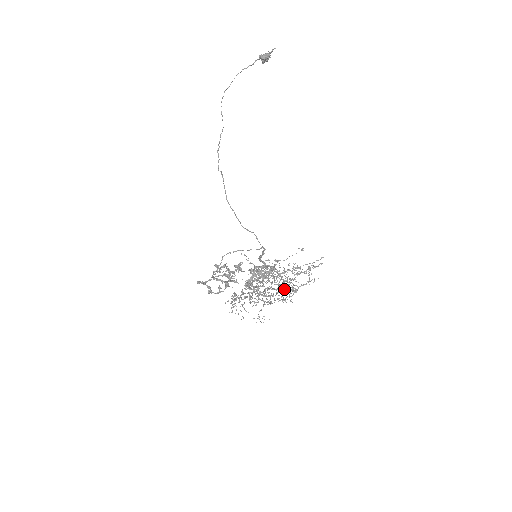
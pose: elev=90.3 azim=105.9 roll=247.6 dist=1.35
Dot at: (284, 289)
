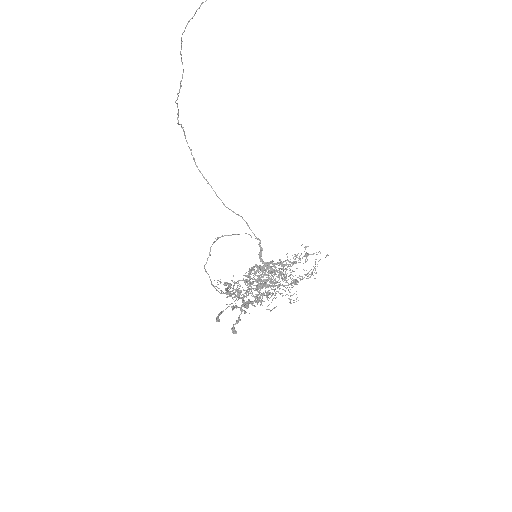
Dot at: occluded
